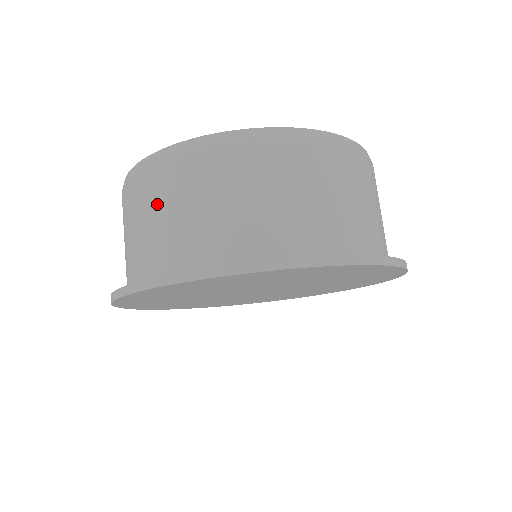
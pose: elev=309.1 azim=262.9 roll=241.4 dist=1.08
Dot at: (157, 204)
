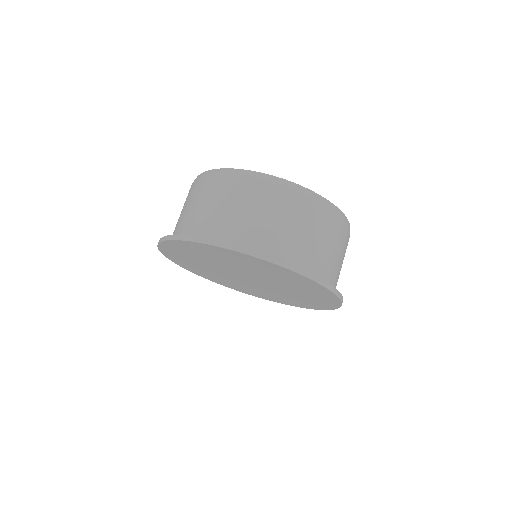
Dot at: (200, 198)
